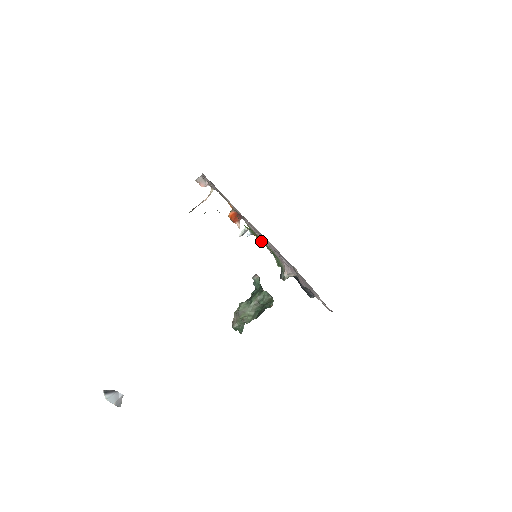
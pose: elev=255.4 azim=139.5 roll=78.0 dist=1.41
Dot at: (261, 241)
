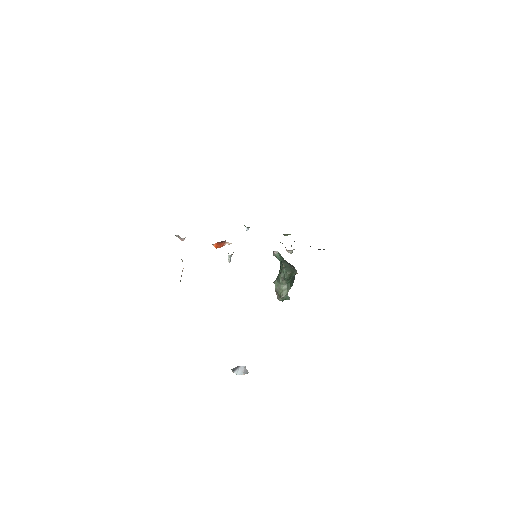
Dot at: occluded
